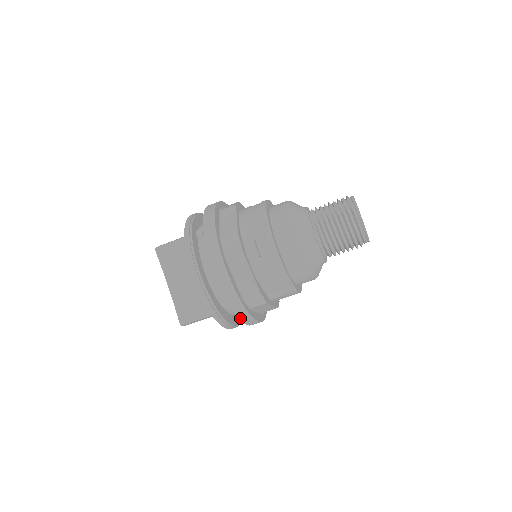
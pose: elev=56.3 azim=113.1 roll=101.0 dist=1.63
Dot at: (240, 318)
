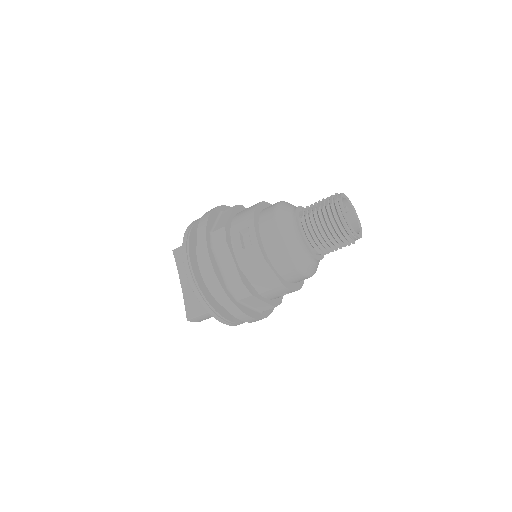
Dot at: (227, 309)
